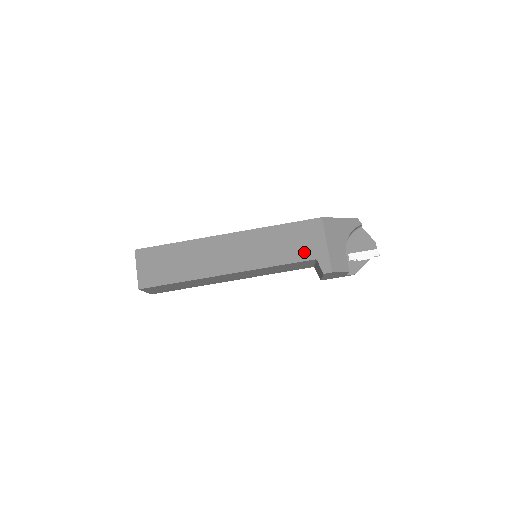
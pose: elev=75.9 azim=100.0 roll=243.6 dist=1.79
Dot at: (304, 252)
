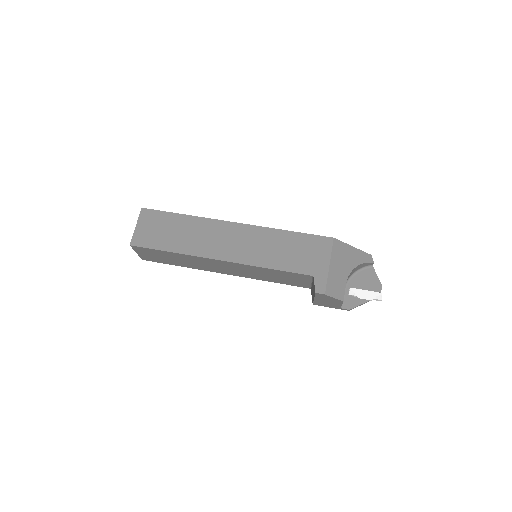
Dot at: (304, 265)
